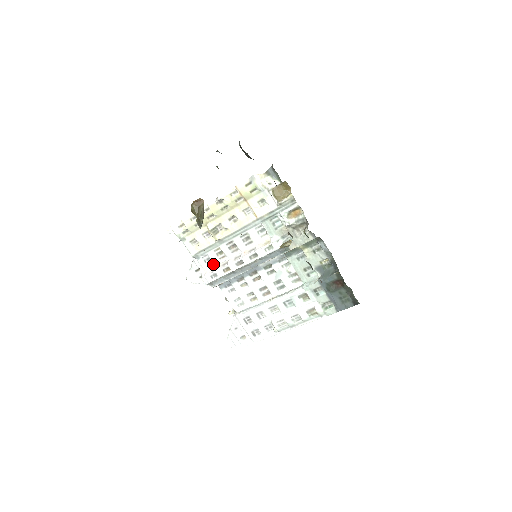
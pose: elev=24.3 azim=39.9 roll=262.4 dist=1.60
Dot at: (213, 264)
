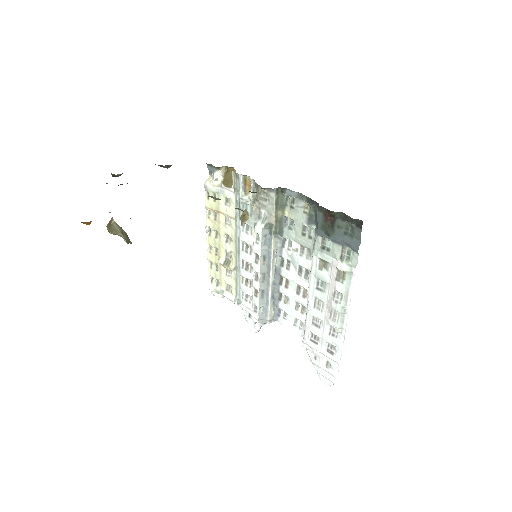
Dot at: (251, 298)
